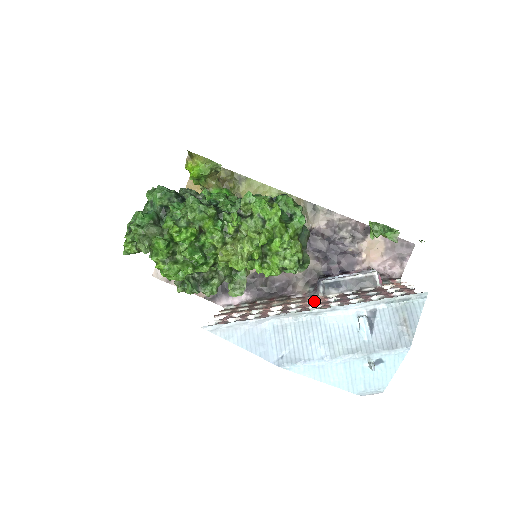
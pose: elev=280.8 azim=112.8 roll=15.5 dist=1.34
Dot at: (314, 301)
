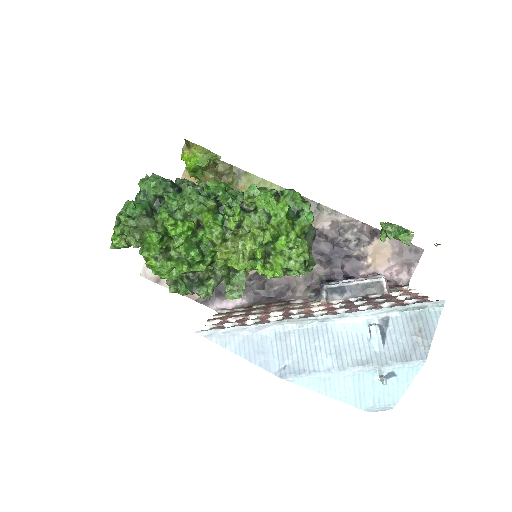
Dot at: (317, 307)
